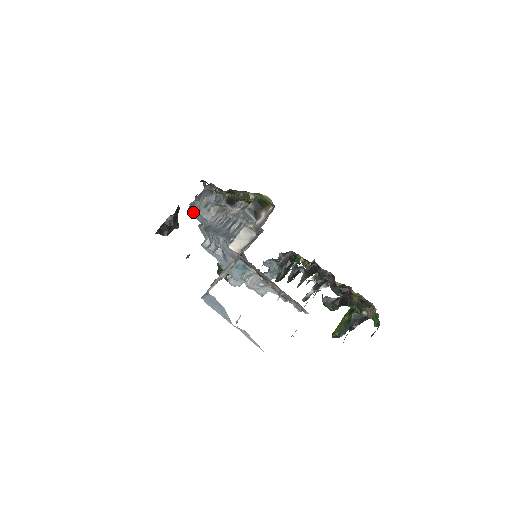
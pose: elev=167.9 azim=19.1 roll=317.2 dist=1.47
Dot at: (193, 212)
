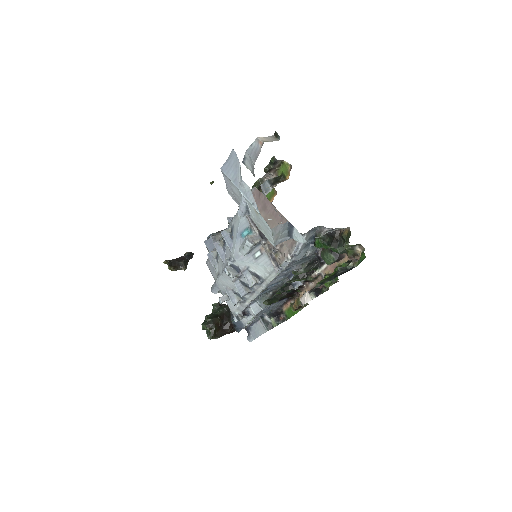
Dot at: (208, 241)
